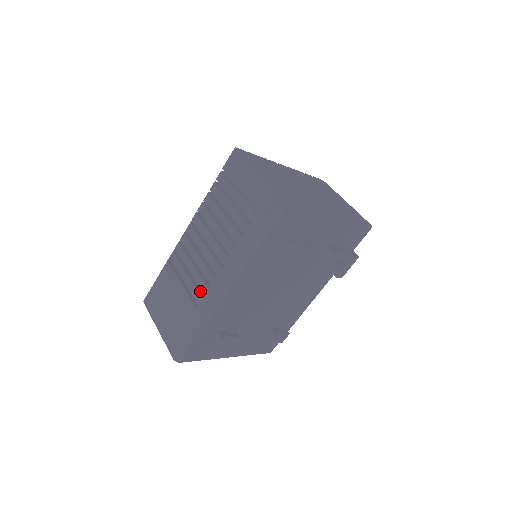
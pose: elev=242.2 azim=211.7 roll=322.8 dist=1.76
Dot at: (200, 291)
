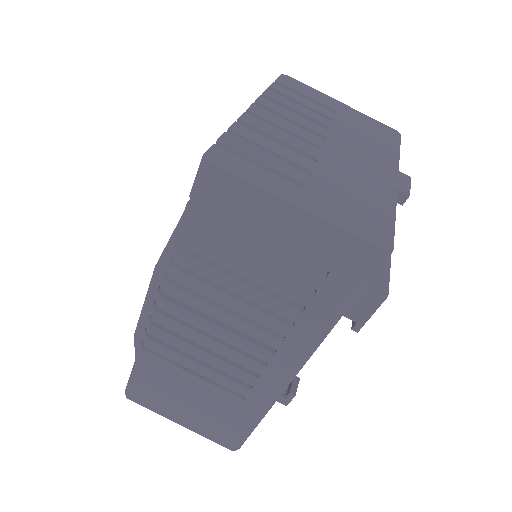
Dot at: (237, 379)
